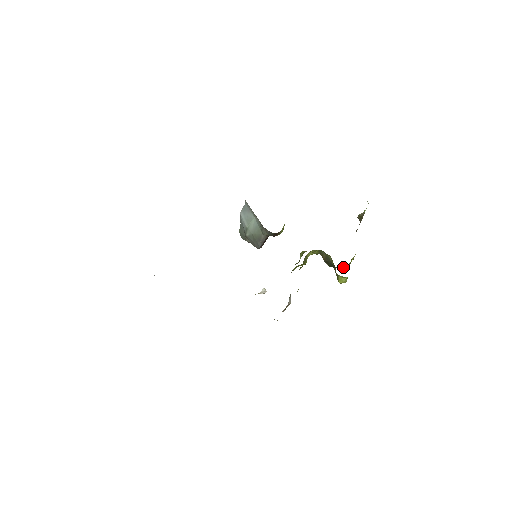
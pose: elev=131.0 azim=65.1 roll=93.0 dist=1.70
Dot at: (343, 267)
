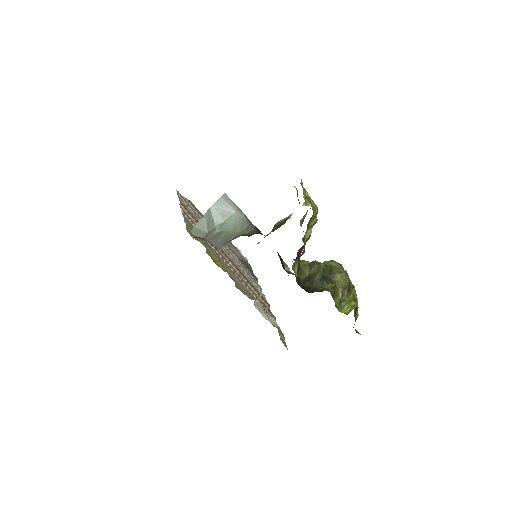
Dot at: occluded
